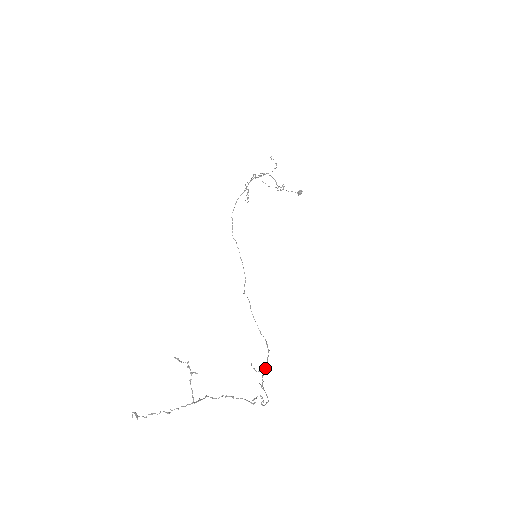
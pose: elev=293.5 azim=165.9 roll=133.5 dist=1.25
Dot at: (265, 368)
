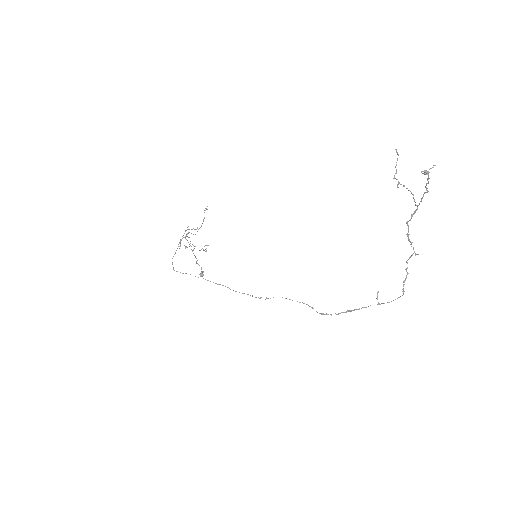
Dot at: occluded
